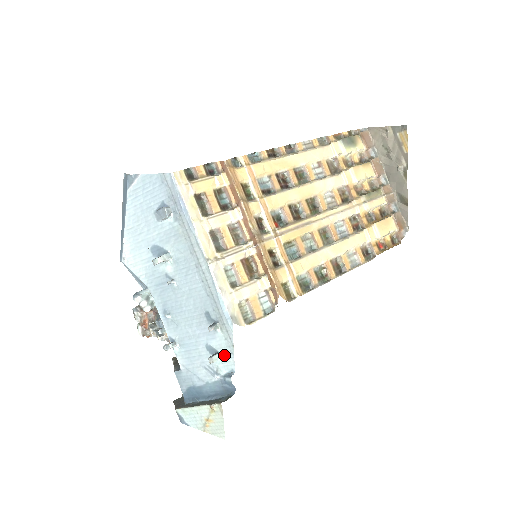
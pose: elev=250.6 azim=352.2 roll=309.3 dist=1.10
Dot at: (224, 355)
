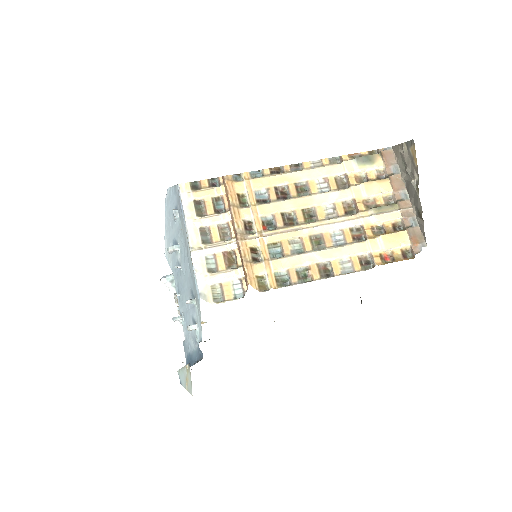
Dot at: (198, 326)
